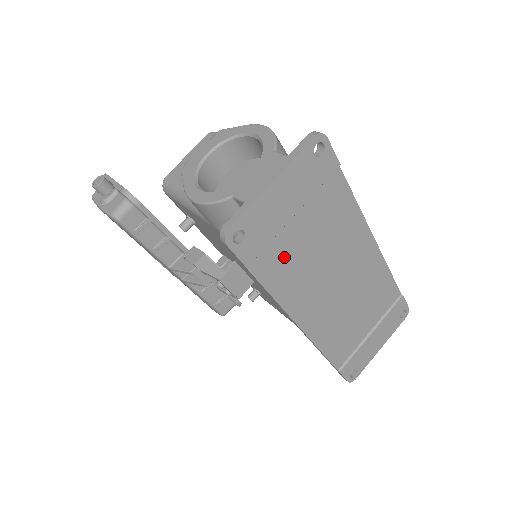
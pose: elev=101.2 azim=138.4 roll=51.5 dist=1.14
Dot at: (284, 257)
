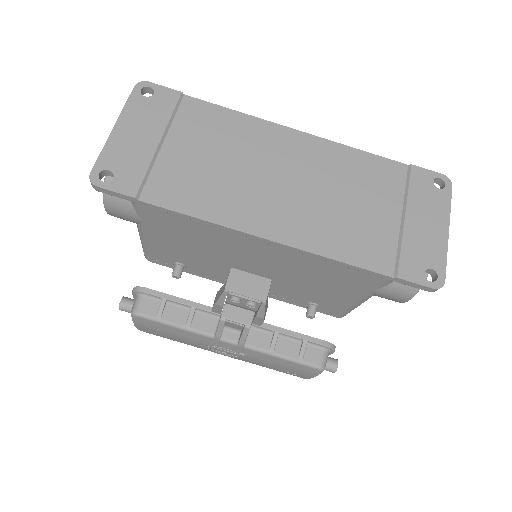
Dot at: (179, 179)
